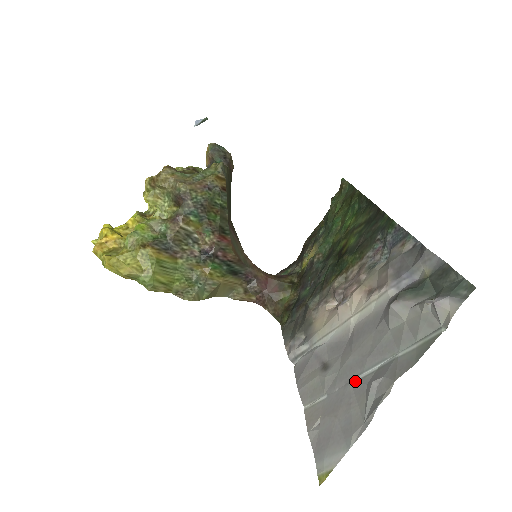
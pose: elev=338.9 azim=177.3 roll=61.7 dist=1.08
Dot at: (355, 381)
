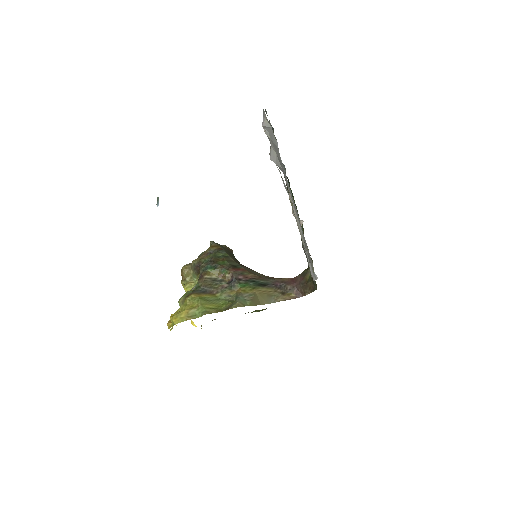
Dot at: occluded
